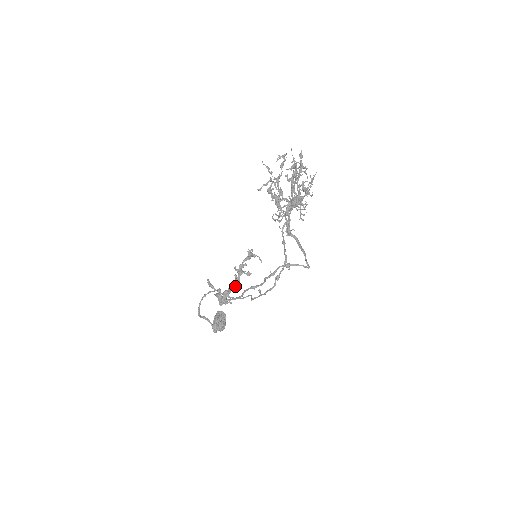
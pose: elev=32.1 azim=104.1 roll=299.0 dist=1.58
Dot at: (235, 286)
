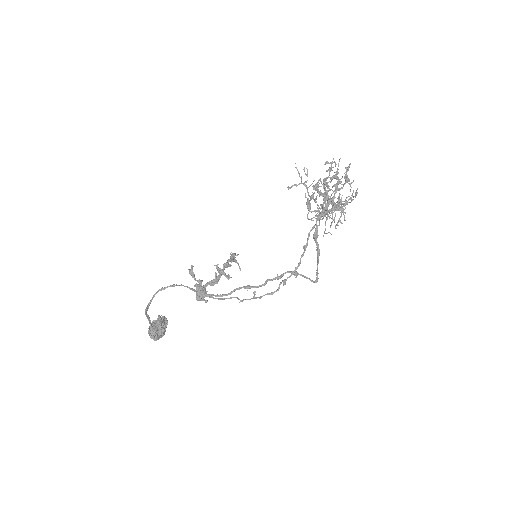
Dot at: (213, 285)
